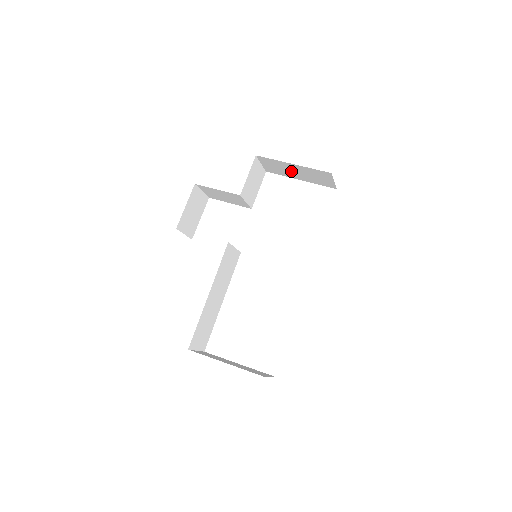
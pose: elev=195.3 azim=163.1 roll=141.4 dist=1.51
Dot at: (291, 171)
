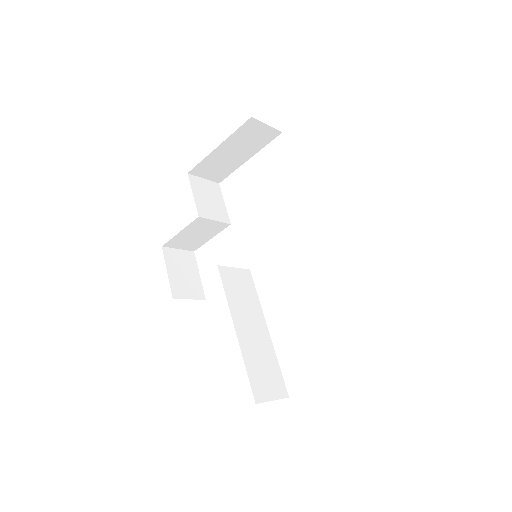
Dot at: (229, 157)
